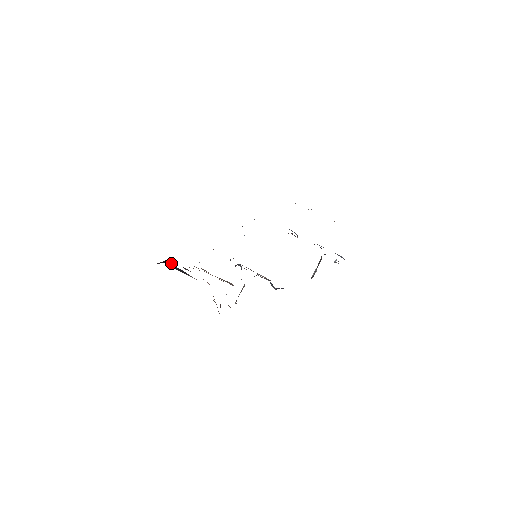
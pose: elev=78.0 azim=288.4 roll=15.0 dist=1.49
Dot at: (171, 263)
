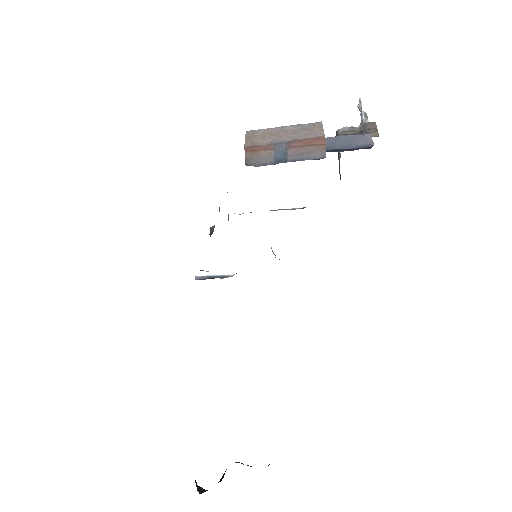
Dot at: occluded
